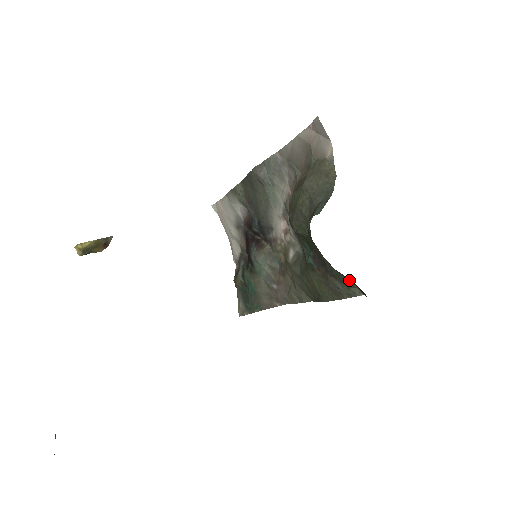
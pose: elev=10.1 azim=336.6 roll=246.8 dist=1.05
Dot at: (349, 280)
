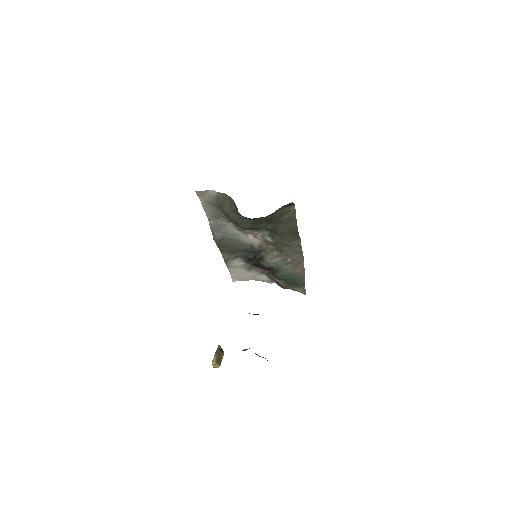
Dot at: (282, 209)
